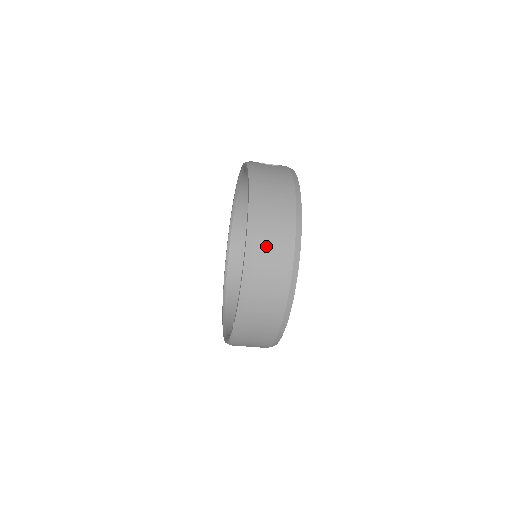
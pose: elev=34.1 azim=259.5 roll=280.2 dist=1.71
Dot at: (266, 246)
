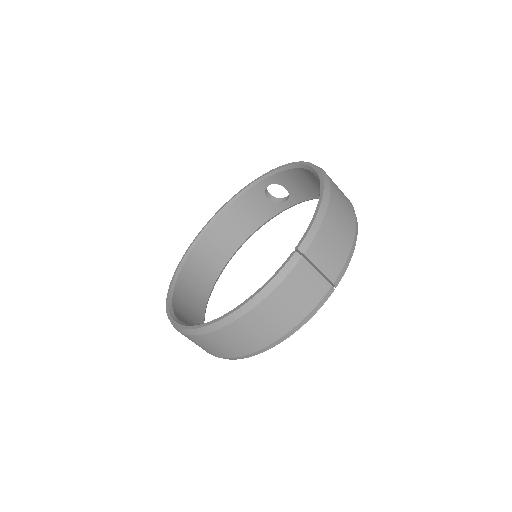
Dot at: (337, 190)
